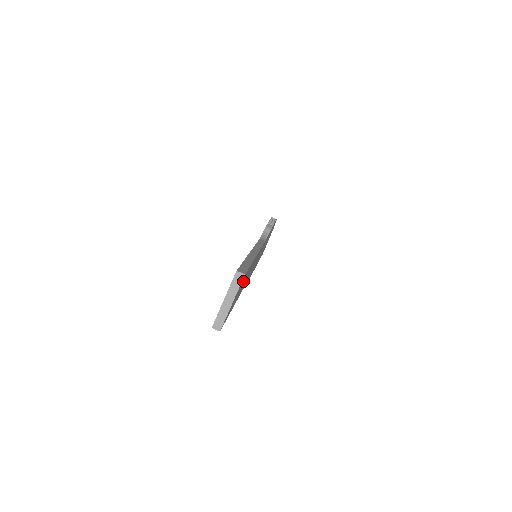
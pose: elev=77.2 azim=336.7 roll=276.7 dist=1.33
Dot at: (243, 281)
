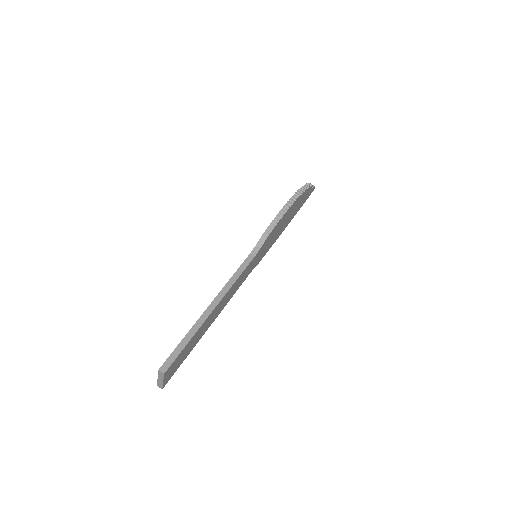
Dot at: (182, 353)
